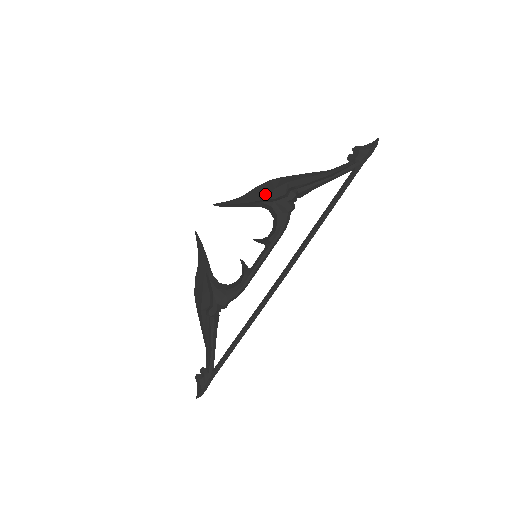
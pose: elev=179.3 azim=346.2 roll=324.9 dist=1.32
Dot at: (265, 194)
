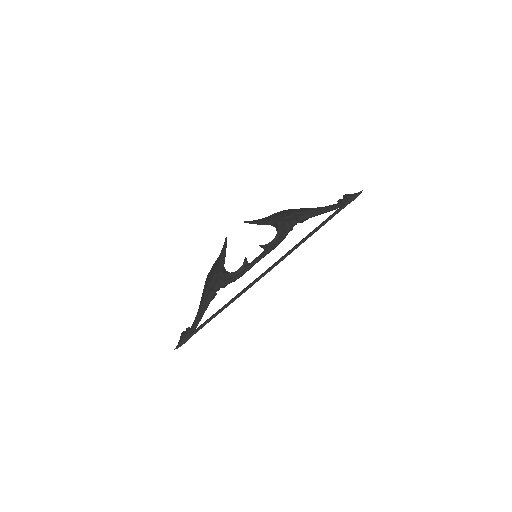
Dot at: (276, 216)
